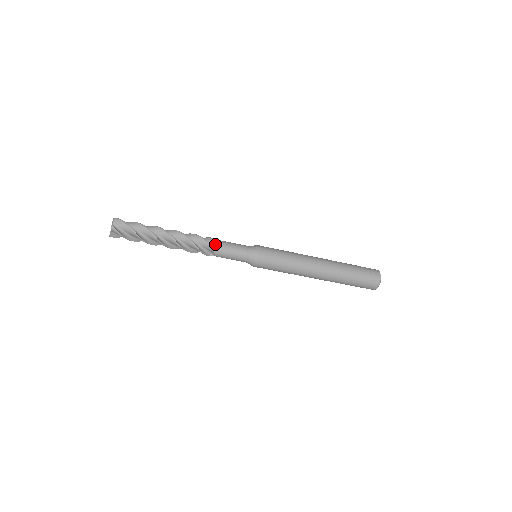
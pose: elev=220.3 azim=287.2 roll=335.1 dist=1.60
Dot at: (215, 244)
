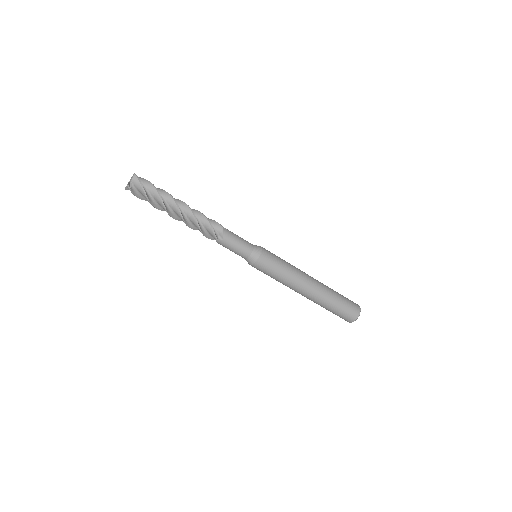
Dot at: (221, 236)
